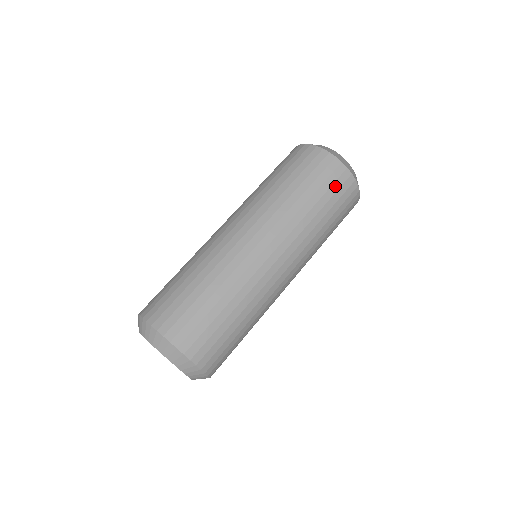
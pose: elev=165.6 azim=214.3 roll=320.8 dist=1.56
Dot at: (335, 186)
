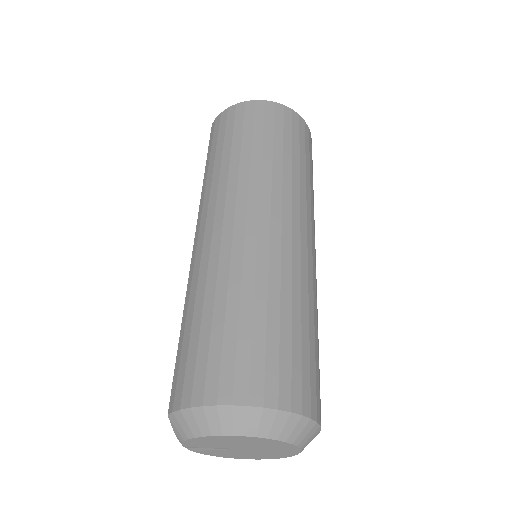
Dot at: (307, 143)
